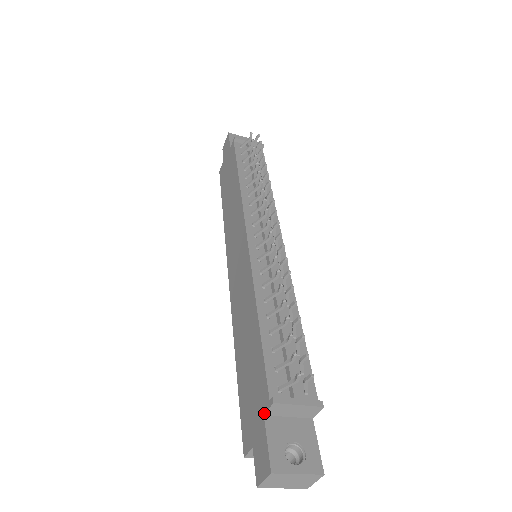
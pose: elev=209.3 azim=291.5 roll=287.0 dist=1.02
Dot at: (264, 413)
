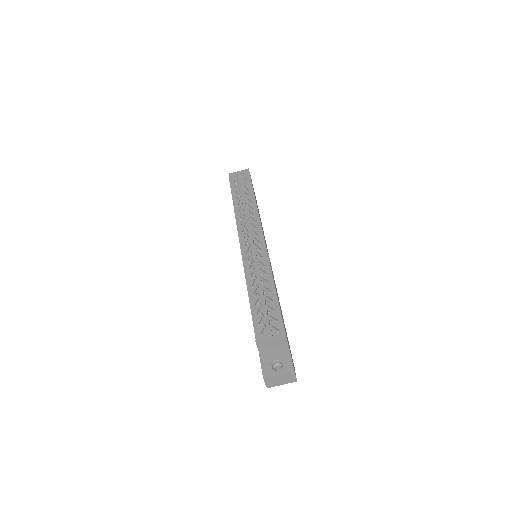
Dot at: (258, 350)
